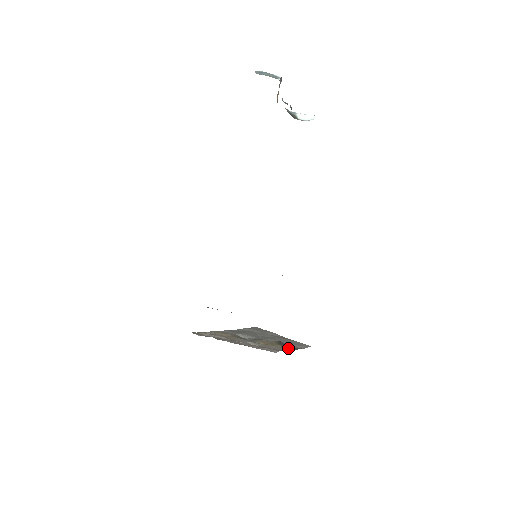
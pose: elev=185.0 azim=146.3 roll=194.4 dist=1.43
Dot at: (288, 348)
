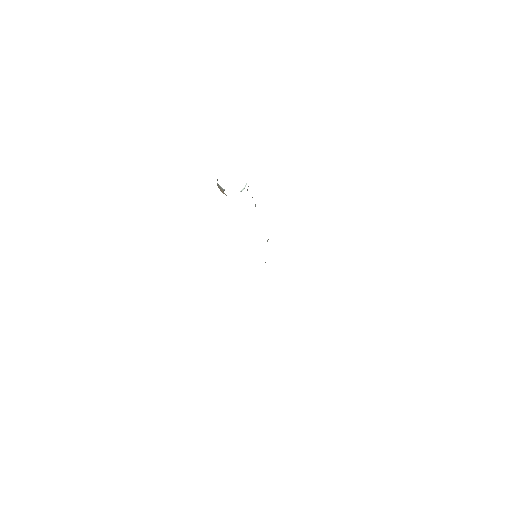
Dot at: occluded
